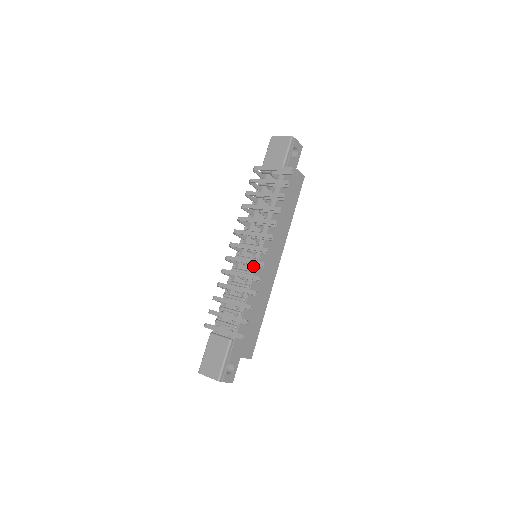
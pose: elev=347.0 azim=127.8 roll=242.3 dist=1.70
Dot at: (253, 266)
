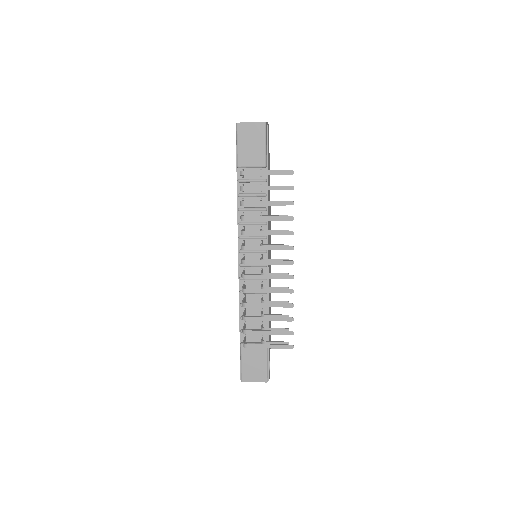
Dot at: (264, 271)
